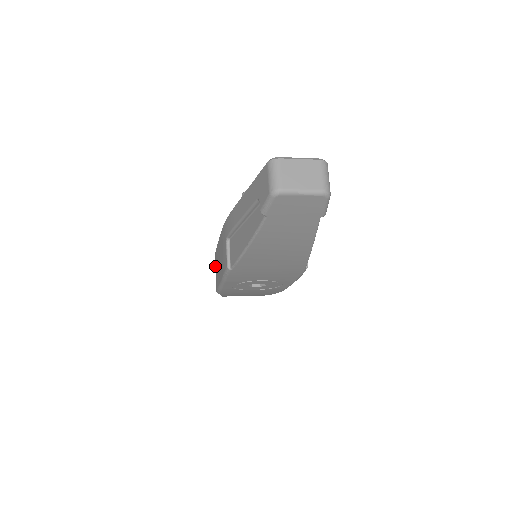
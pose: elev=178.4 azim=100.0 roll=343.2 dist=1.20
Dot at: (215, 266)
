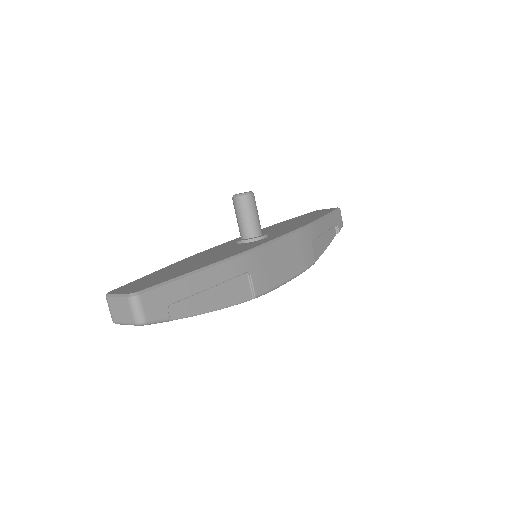
Dot at: occluded
